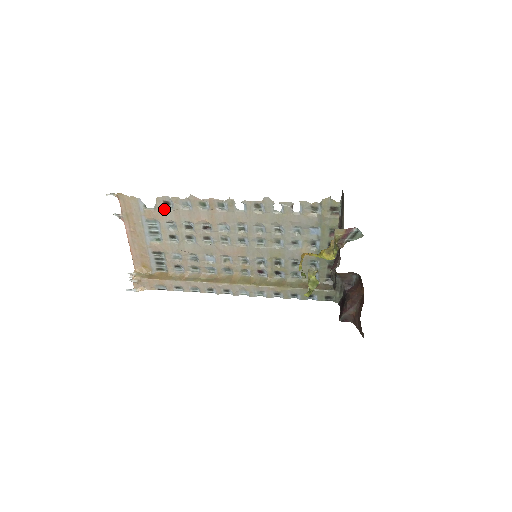
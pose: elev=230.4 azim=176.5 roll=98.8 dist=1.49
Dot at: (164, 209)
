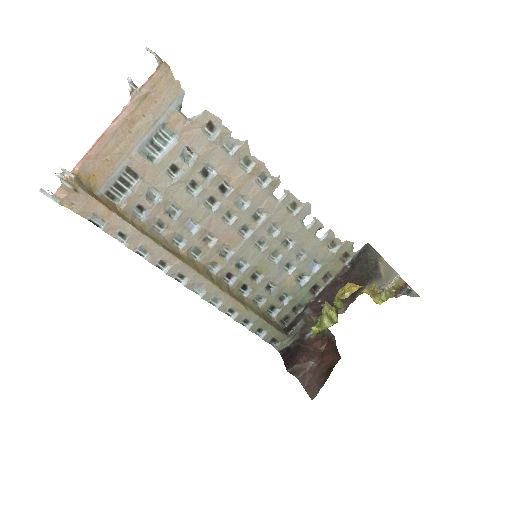
Dot at: (201, 130)
